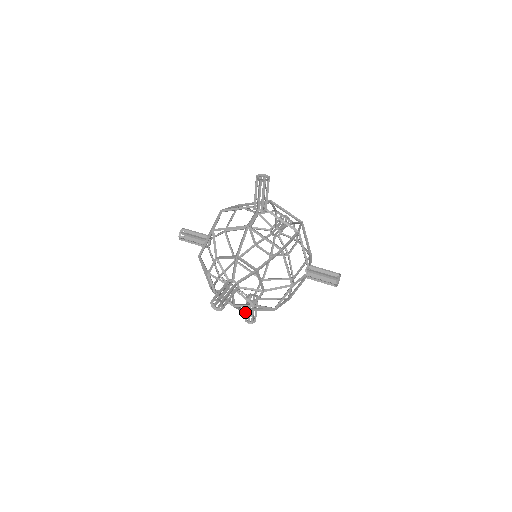
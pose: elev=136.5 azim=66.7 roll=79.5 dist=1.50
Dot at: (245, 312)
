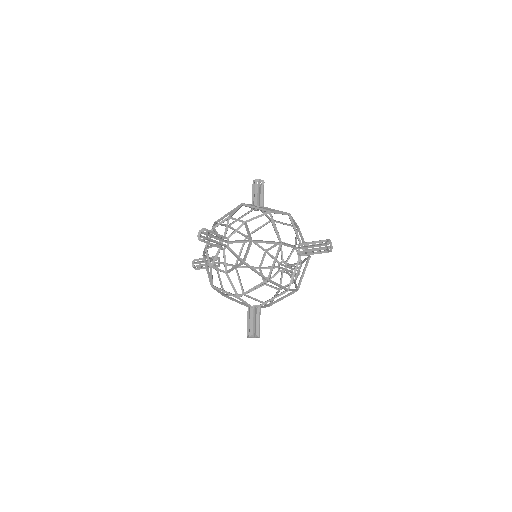
Dot at: (247, 324)
